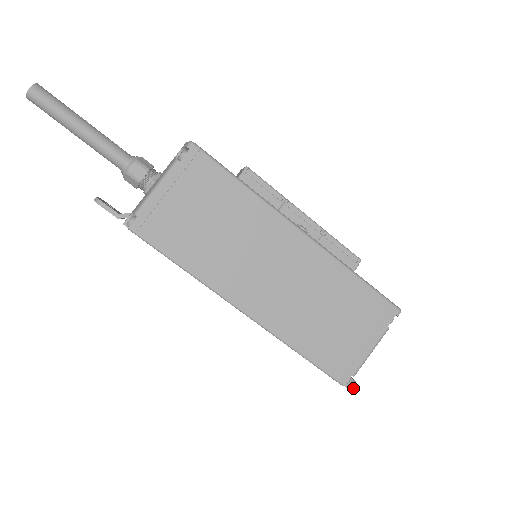
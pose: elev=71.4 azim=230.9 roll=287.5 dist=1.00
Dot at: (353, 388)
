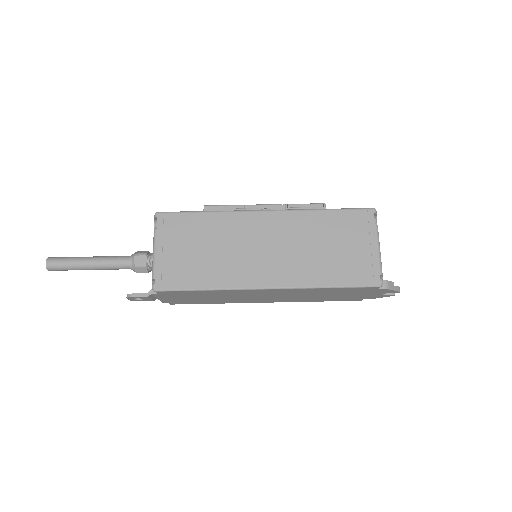
Dot at: (396, 289)
